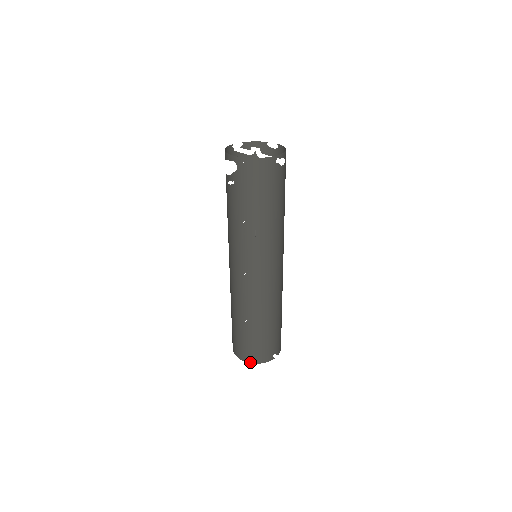
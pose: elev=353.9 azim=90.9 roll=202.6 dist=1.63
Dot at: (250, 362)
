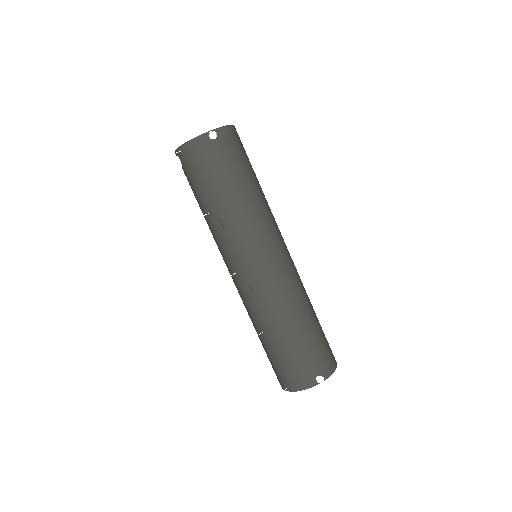
Dot at: (290, 390)
